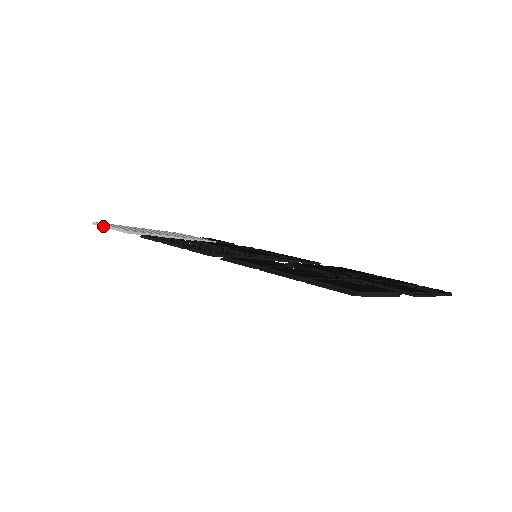
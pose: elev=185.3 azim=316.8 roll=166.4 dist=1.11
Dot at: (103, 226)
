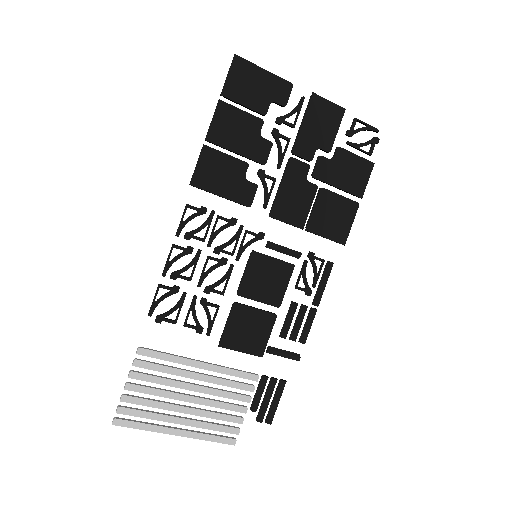
Dot at: (120, 397)
